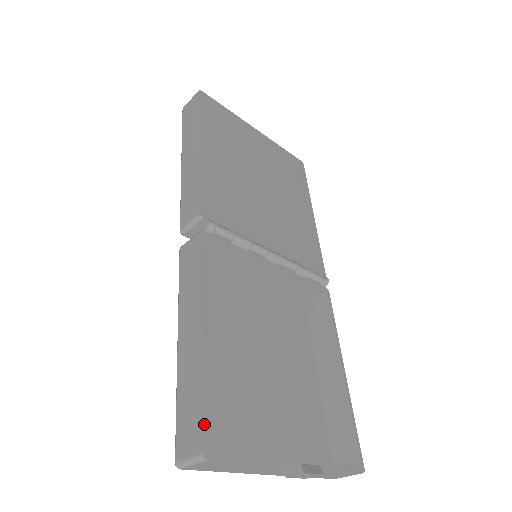
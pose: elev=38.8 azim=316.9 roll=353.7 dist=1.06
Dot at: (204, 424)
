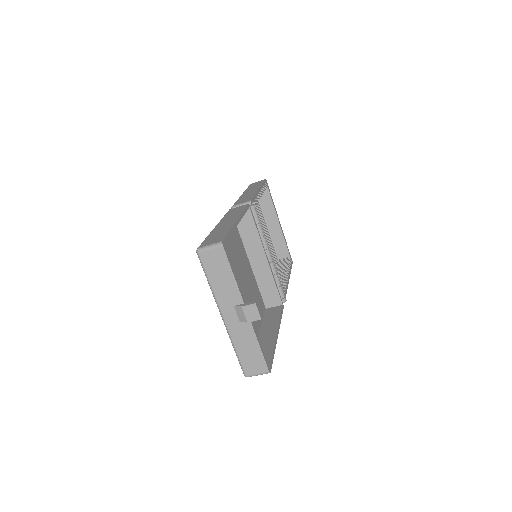
Dot at: (226, 237)
